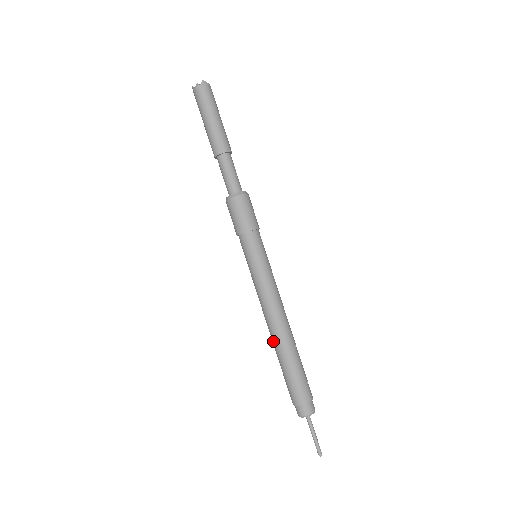
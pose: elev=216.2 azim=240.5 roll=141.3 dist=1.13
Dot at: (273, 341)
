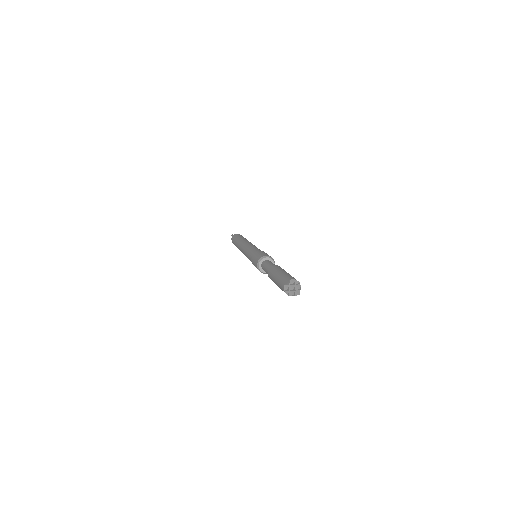
Dot at: occluded
